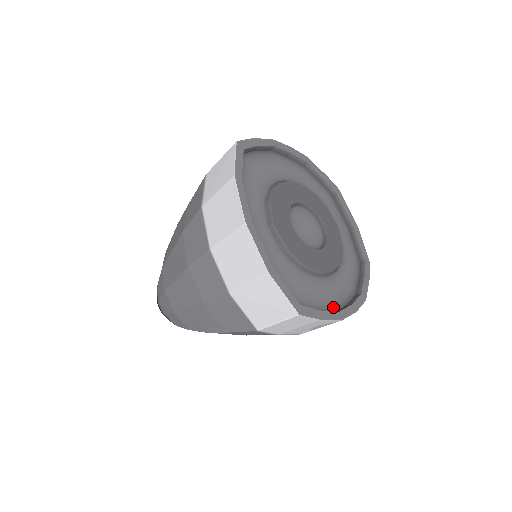
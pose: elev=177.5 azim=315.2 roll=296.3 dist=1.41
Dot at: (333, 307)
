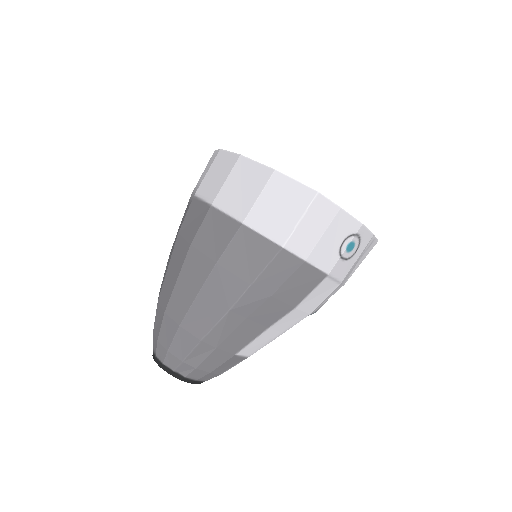
Dot at: occluded
